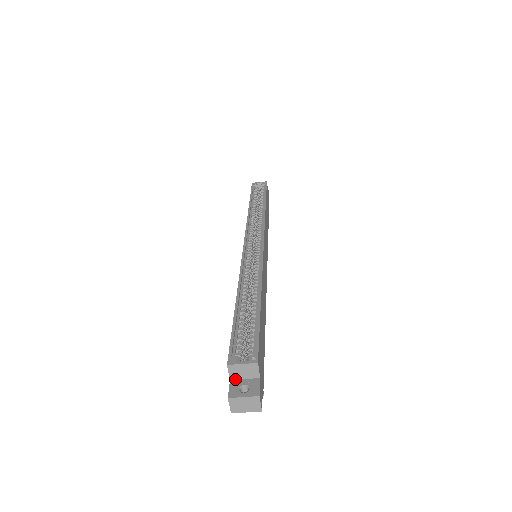
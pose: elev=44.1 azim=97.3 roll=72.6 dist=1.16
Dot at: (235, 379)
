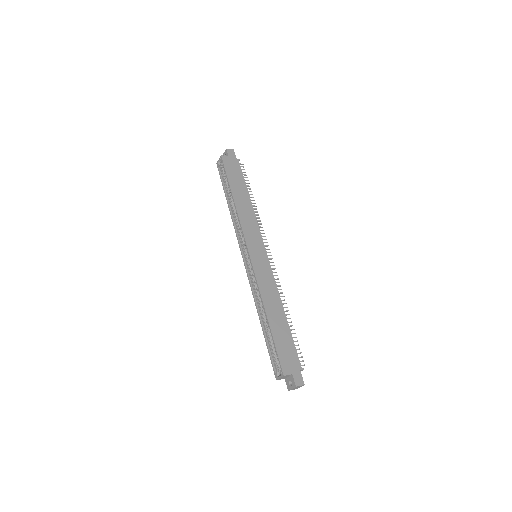
Dot at: (286, 378)
